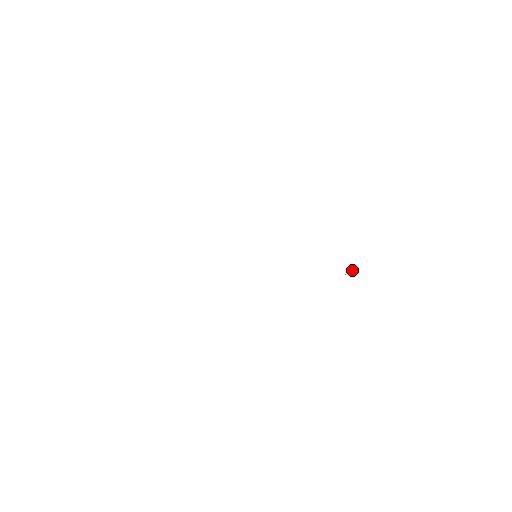
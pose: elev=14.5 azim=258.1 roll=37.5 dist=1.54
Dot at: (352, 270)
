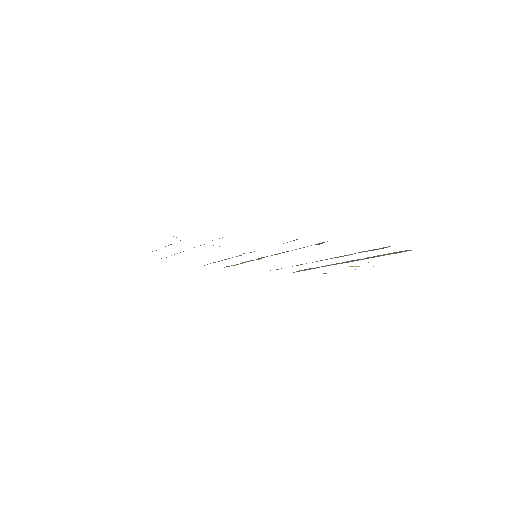
Dot at: (357, 266)
